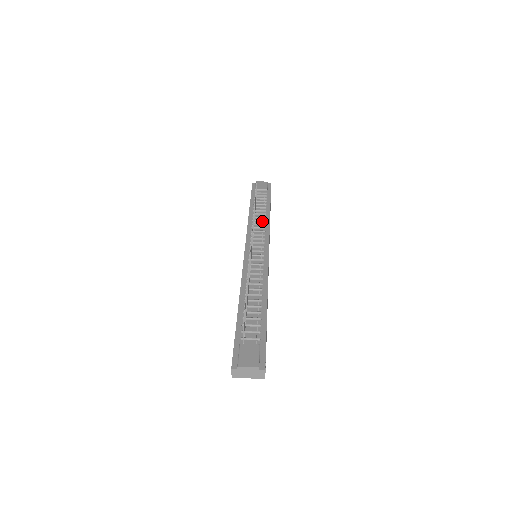
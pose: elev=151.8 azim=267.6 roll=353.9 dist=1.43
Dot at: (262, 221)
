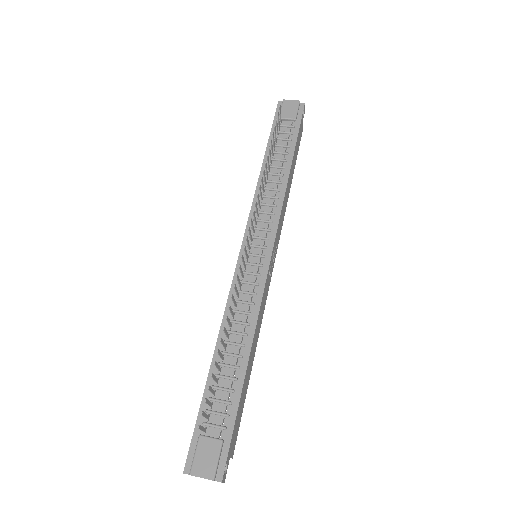
Dot at: (275, 190)
